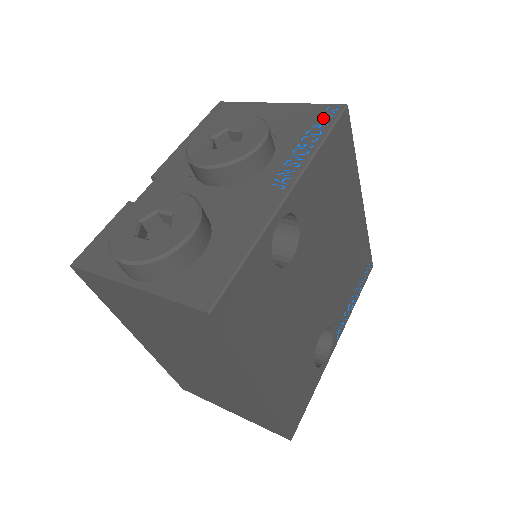
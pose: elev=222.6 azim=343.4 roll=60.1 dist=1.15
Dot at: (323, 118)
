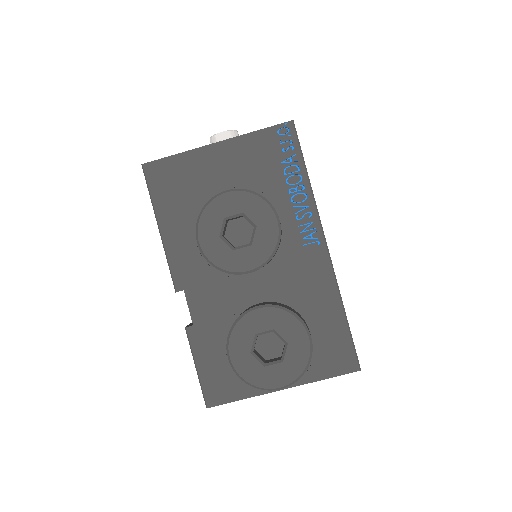
Dot at: (285, 148)
